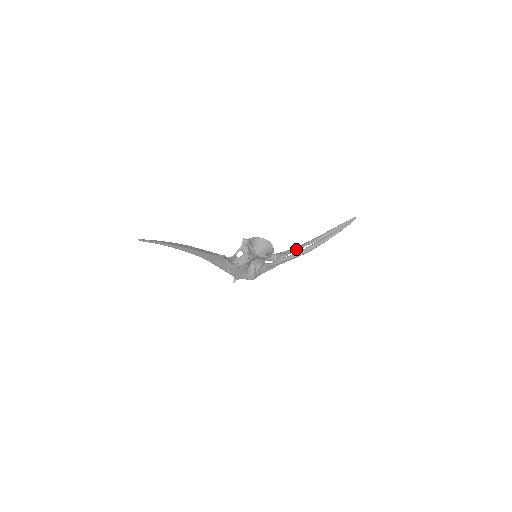
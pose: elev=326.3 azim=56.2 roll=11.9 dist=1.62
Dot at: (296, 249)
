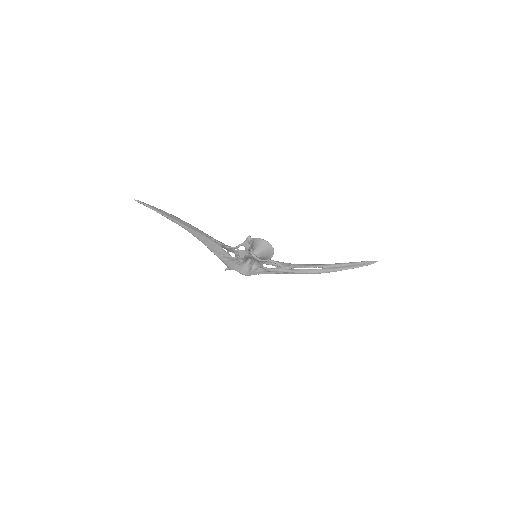
Dot at: (303, 266)
